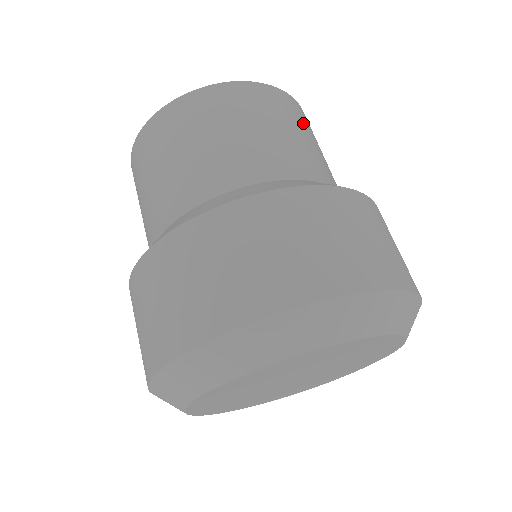
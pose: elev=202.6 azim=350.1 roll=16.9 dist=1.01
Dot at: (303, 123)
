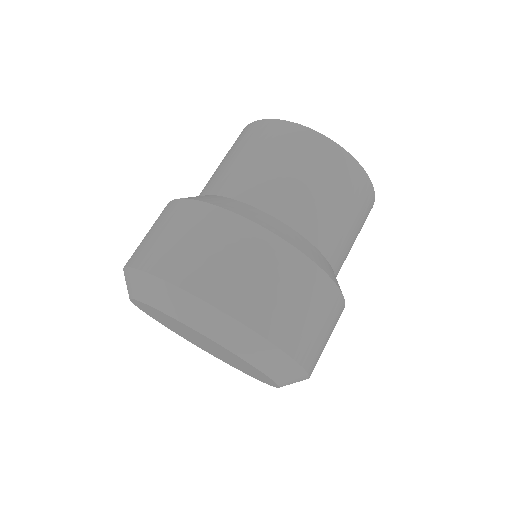
Dot at: occluded
